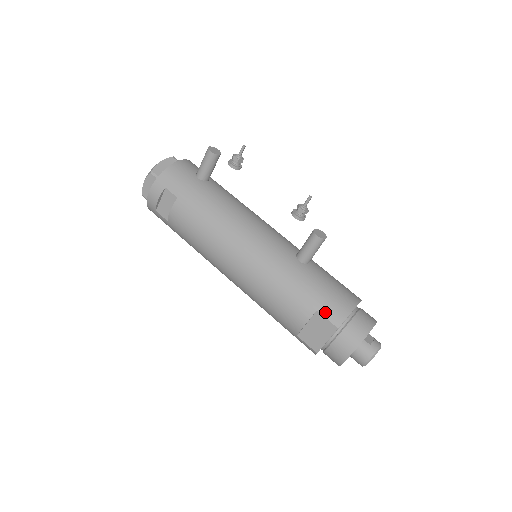
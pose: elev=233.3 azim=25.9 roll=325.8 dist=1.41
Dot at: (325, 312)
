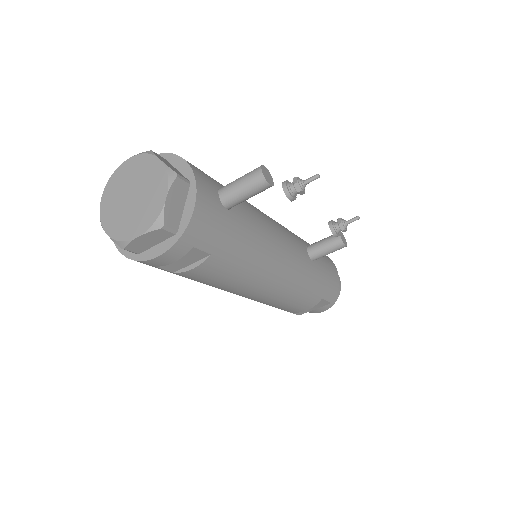
Dot at: (327, 297)
